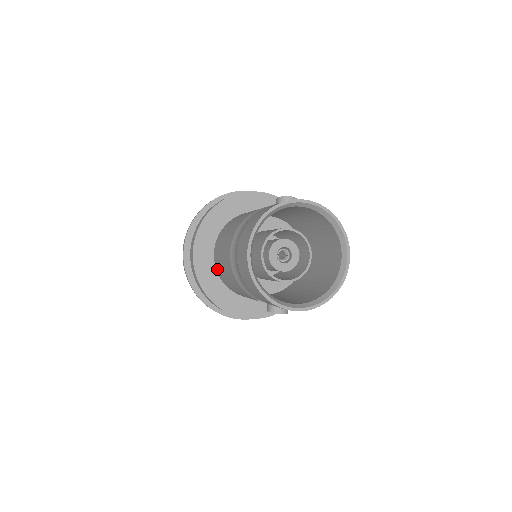
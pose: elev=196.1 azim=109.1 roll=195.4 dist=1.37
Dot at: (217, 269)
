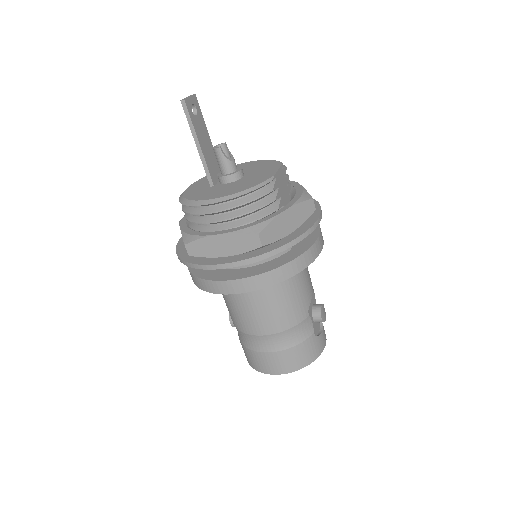
Dot at: occluded
